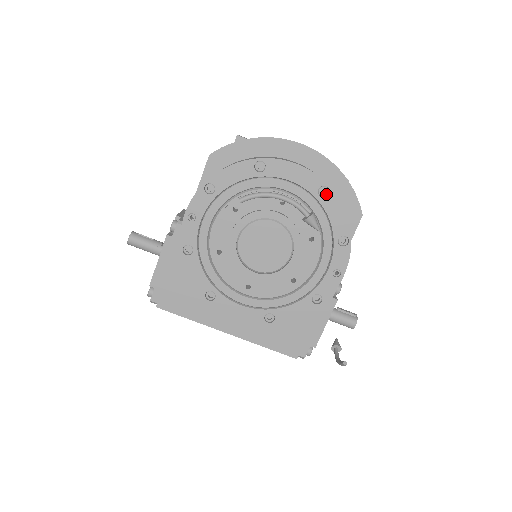
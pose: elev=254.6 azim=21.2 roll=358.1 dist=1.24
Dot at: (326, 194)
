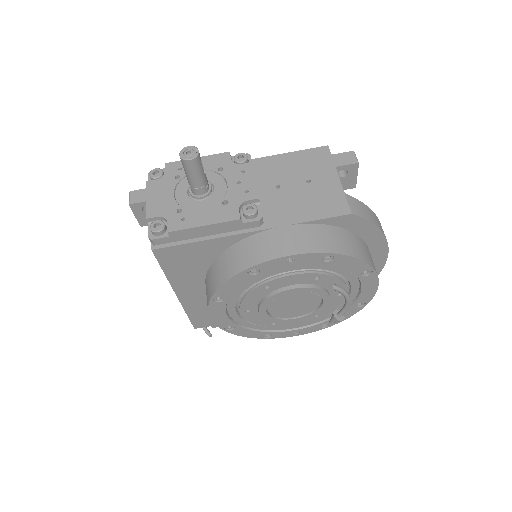
Dot at: (359, 305)
